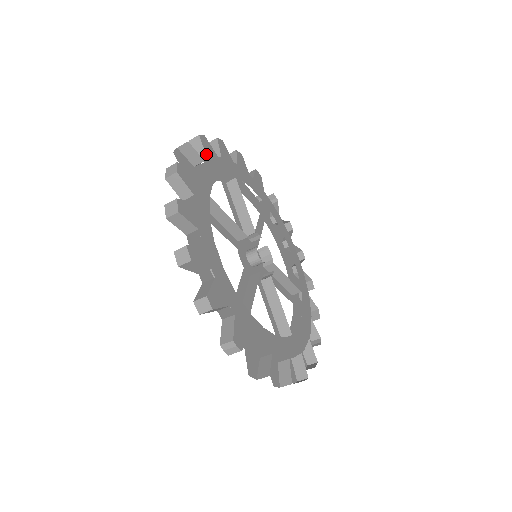
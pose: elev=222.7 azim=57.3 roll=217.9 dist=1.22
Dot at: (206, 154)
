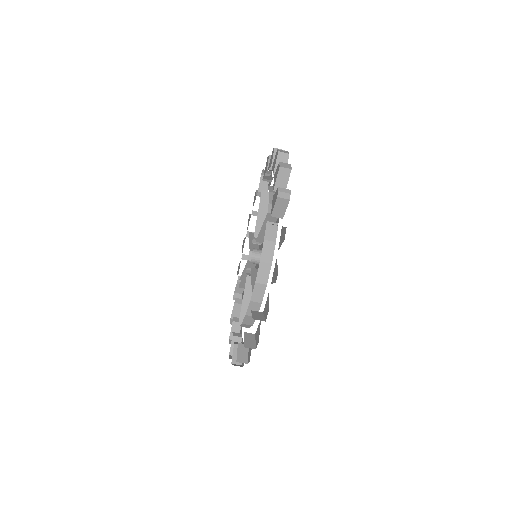
Dot at: occluded
